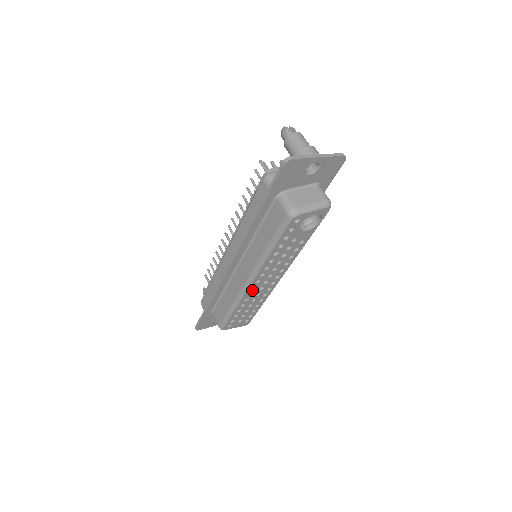
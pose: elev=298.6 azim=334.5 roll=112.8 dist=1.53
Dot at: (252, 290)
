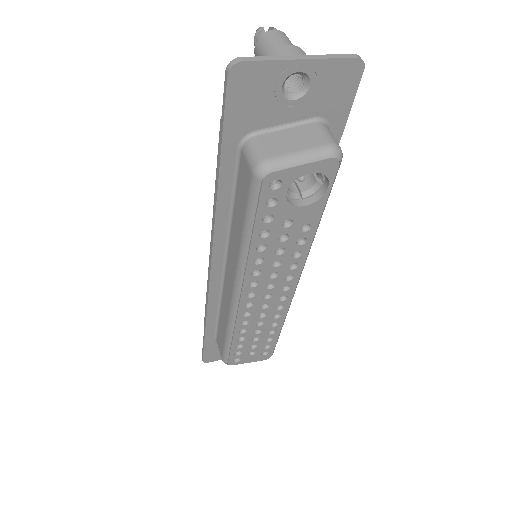
Dot at: (248, 308)
